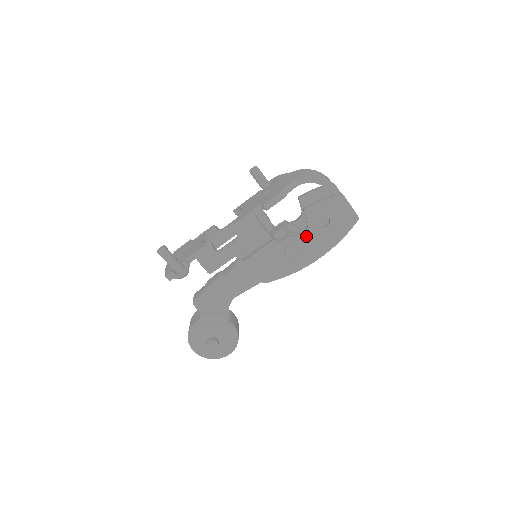
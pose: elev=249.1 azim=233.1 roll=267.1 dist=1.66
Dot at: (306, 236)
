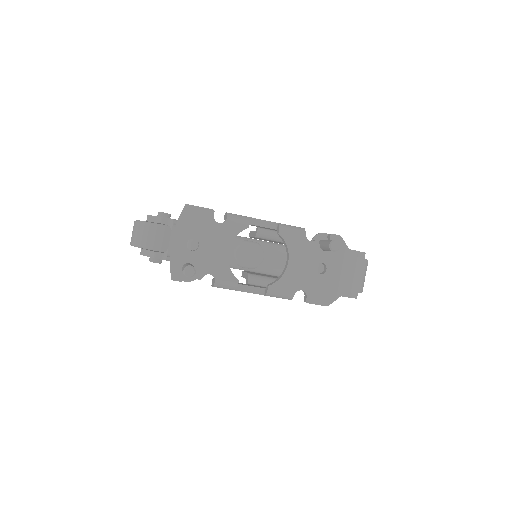
Dot at: occluded
